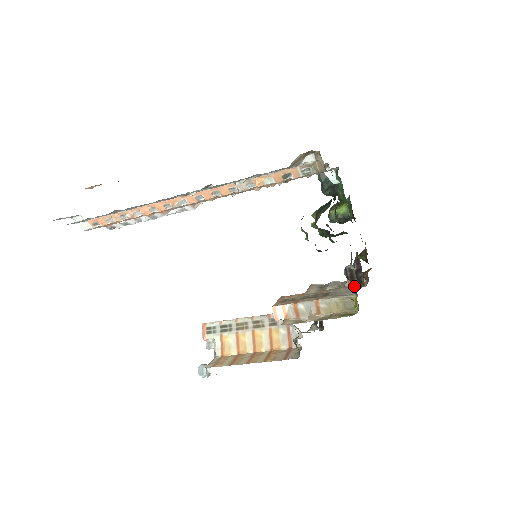
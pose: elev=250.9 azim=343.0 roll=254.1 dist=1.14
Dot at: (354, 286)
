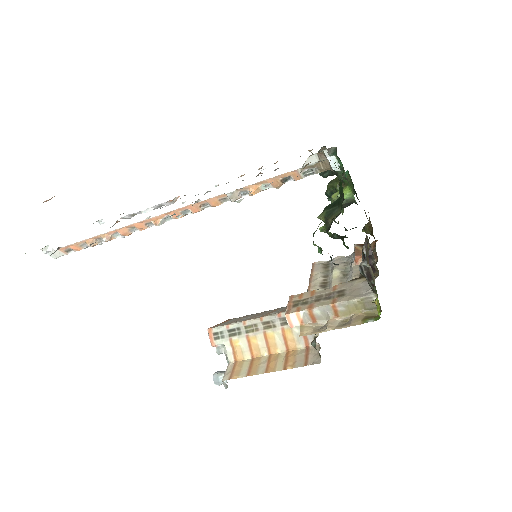
Dot at: (373, 286)
